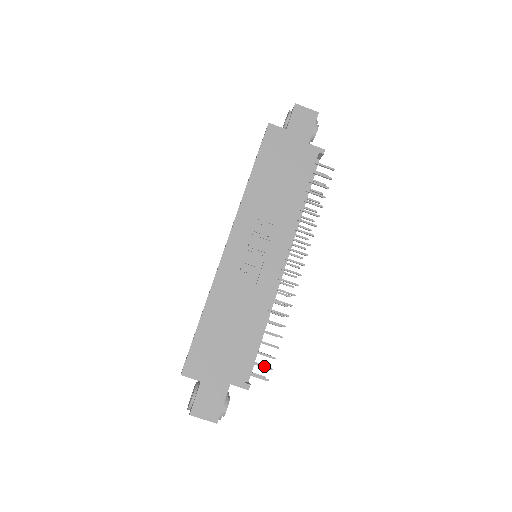
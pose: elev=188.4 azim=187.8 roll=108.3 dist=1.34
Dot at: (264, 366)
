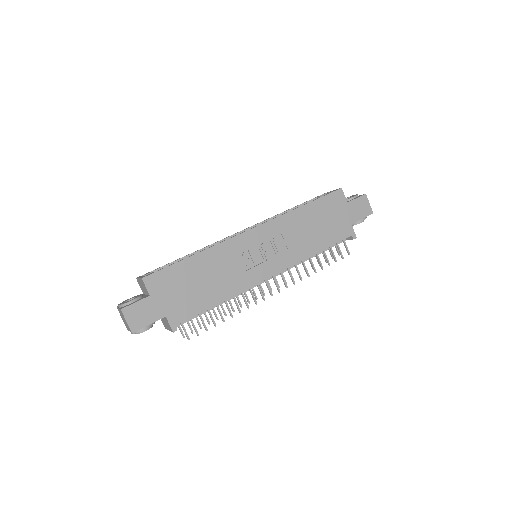
Dot at: occluded
